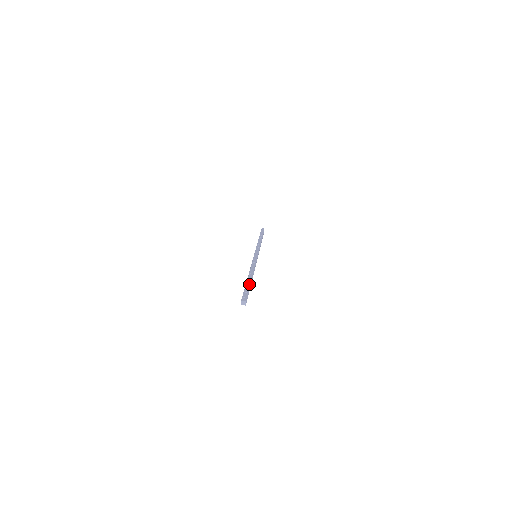
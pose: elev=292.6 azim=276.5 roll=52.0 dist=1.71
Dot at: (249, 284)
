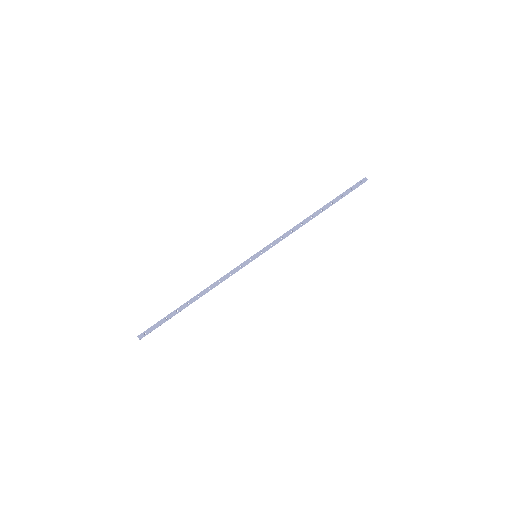
Dot at: (173, 315)
